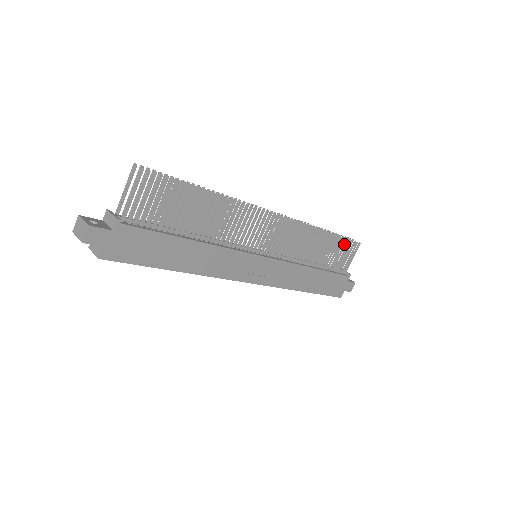
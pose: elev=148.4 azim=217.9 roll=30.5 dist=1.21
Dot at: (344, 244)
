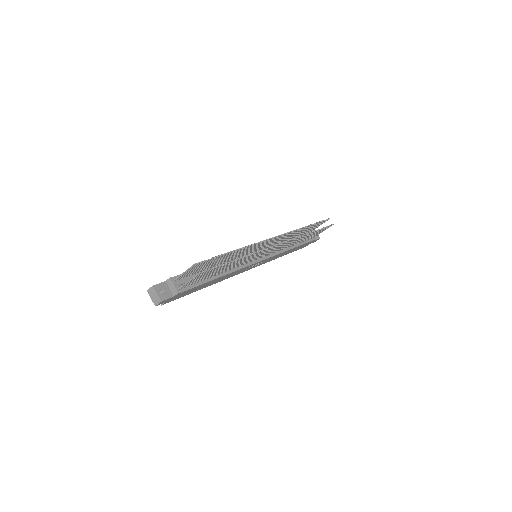
Dot at: (321, 229)
